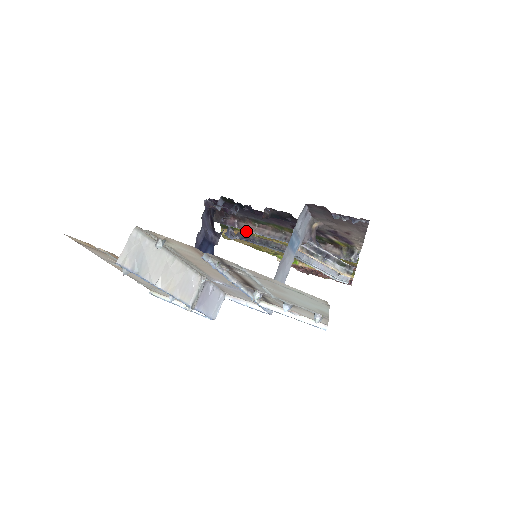
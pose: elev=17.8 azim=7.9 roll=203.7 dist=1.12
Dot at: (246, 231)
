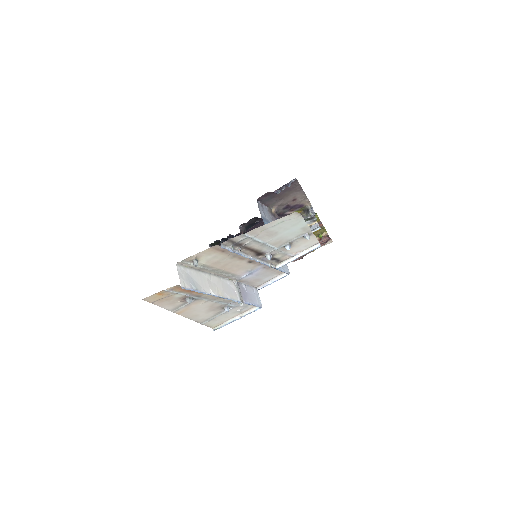
Dot at: occluded
